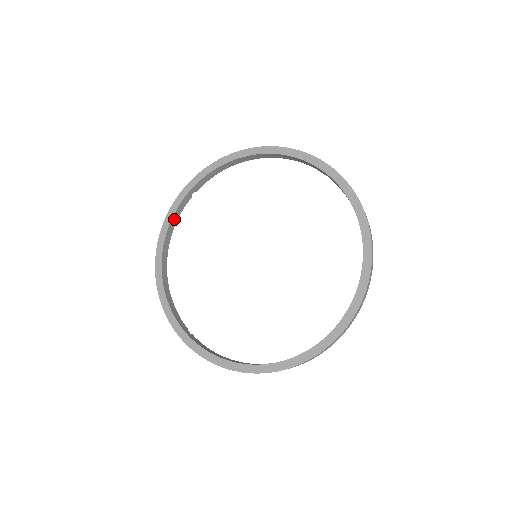
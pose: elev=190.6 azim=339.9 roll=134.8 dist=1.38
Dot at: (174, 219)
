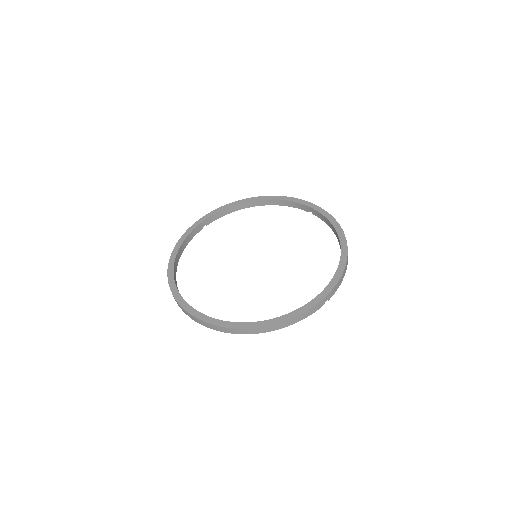
Dot at: (187, 239)
